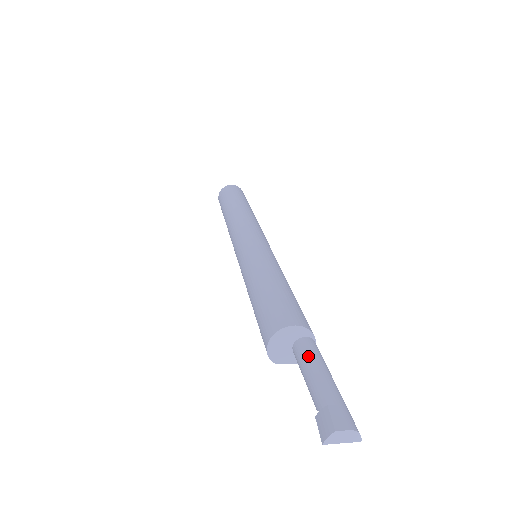
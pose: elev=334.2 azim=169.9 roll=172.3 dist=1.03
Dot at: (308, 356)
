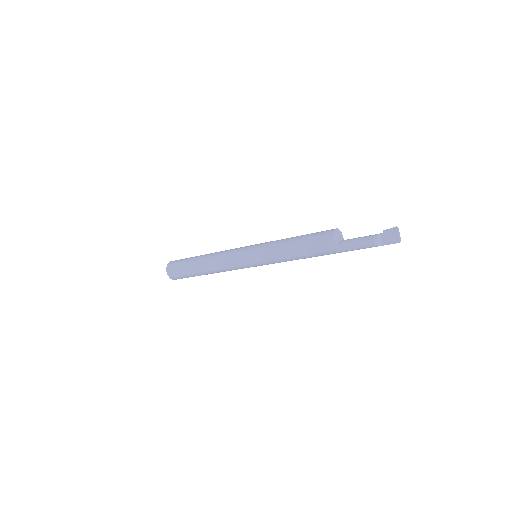
Dot at: occluded
